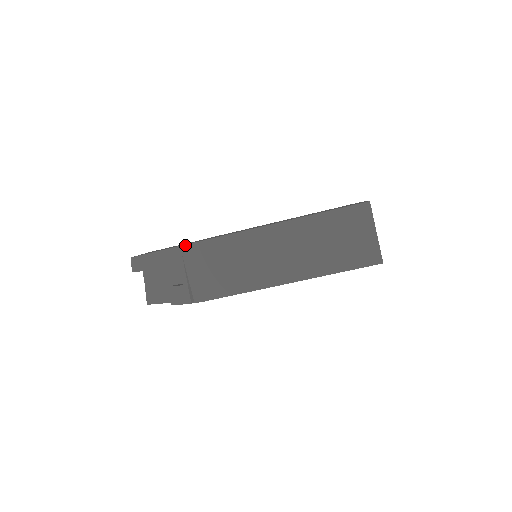
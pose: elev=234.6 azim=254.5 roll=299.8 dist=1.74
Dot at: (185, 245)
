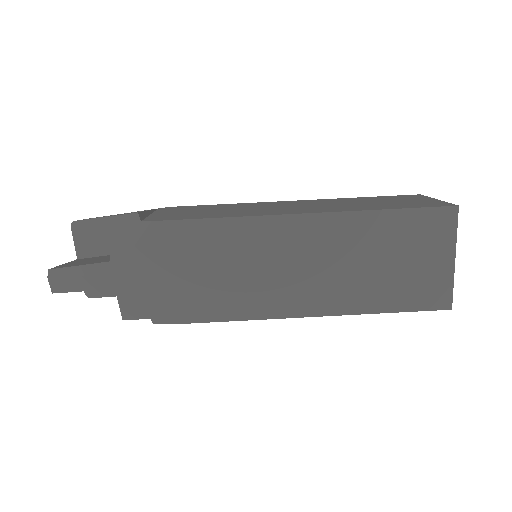
Dot at: (167, 207)
